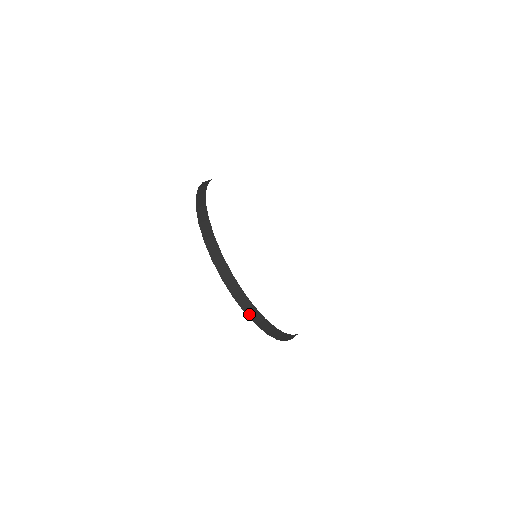
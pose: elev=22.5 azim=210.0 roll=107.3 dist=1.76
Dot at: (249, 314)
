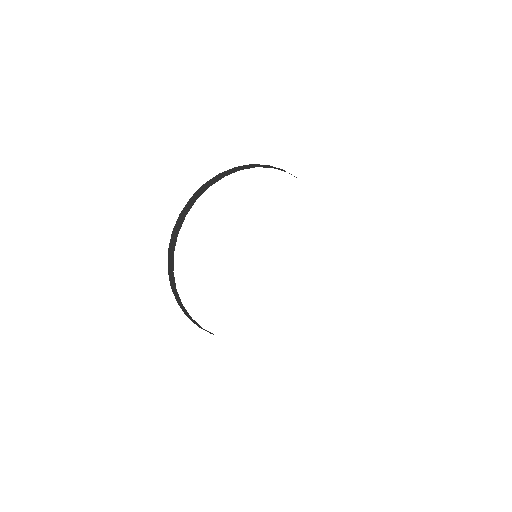
Dot at: occluded
